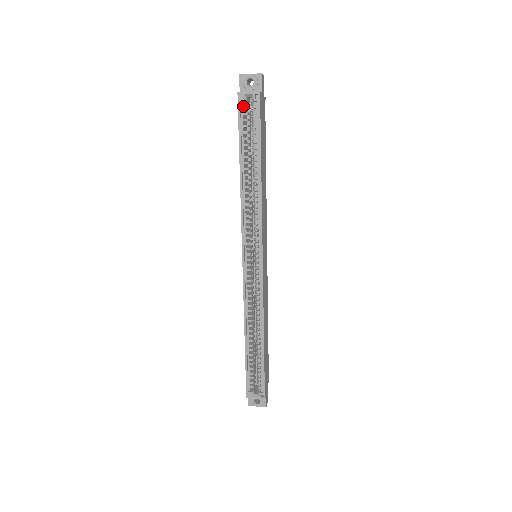
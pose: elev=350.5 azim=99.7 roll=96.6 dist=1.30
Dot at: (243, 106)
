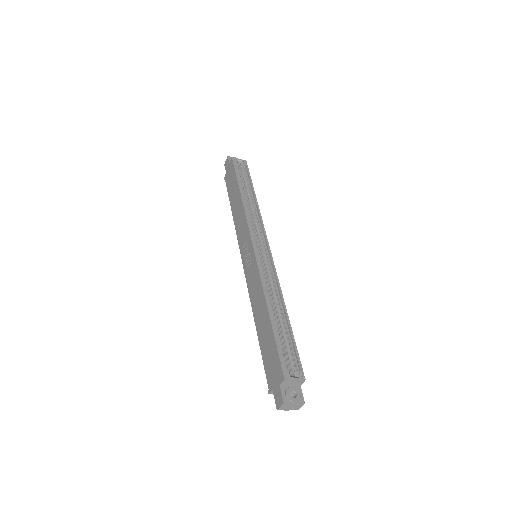
Dot at: (236, 165)
